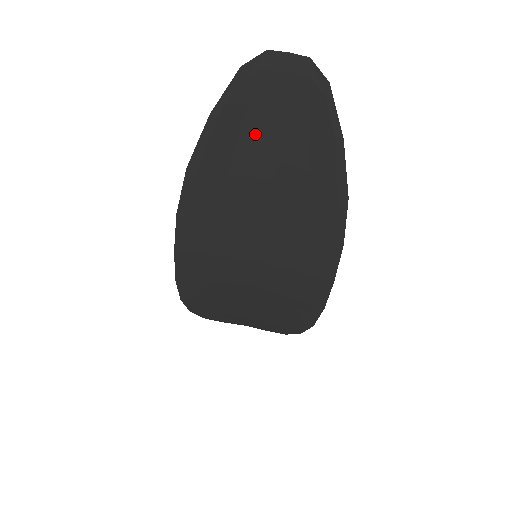
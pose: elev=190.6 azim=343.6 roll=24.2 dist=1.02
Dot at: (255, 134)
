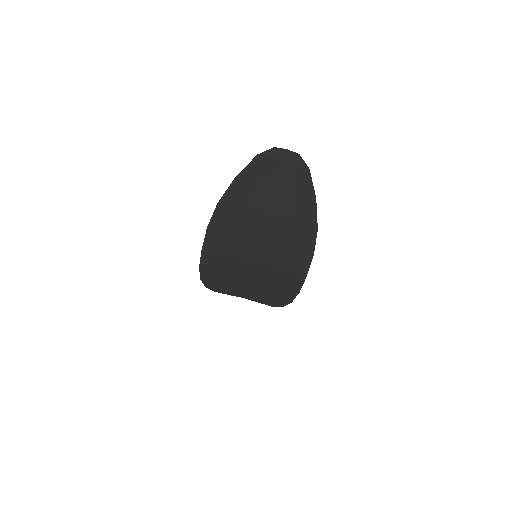
Dot at: (263, 189)
